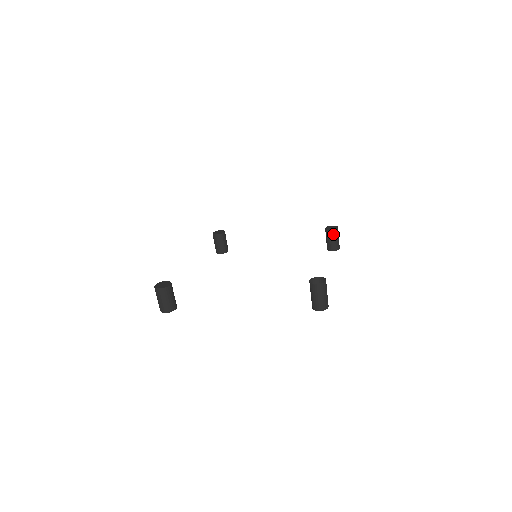
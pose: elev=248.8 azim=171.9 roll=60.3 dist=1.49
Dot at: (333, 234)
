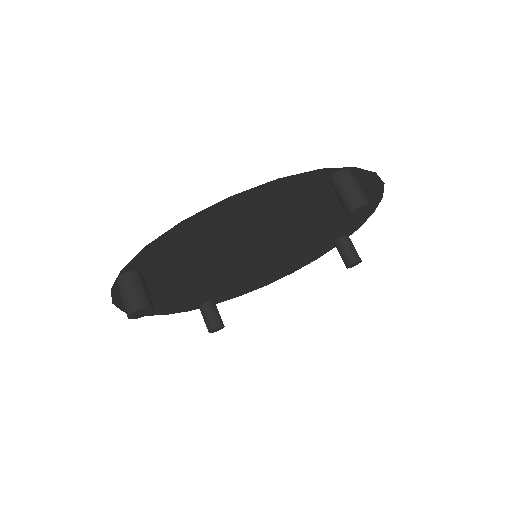
Dot at: (346, 242)
